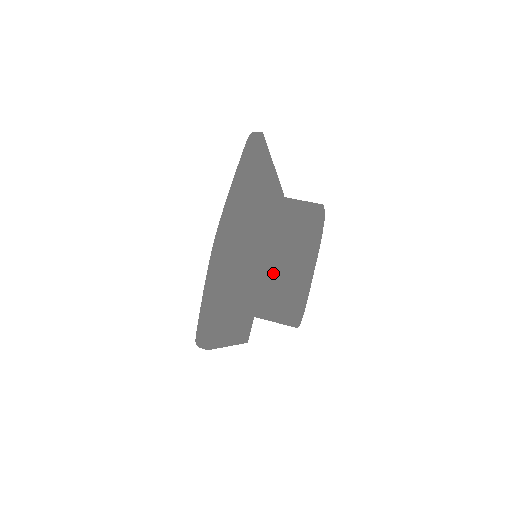
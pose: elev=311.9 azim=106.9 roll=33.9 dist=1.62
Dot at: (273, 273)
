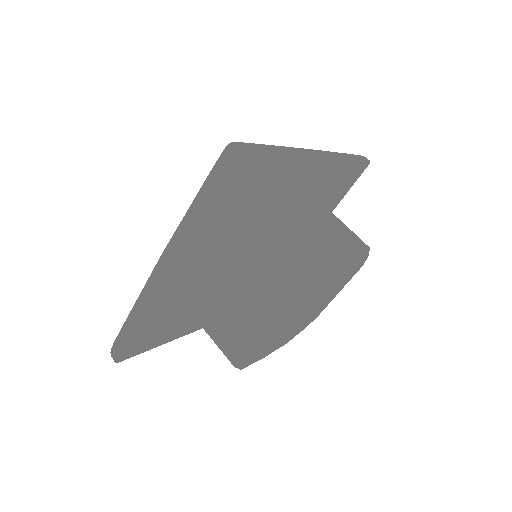
Dot at: (221, 318)
